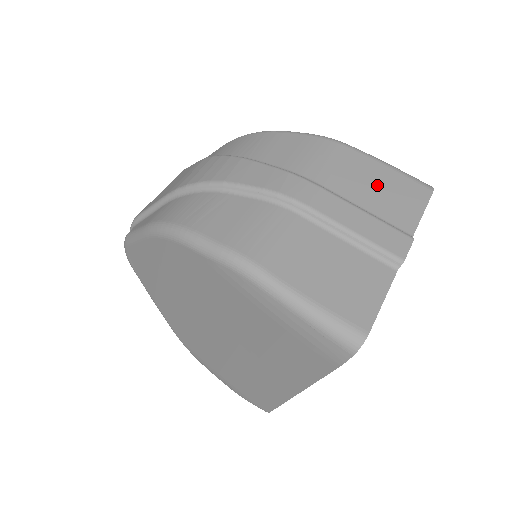
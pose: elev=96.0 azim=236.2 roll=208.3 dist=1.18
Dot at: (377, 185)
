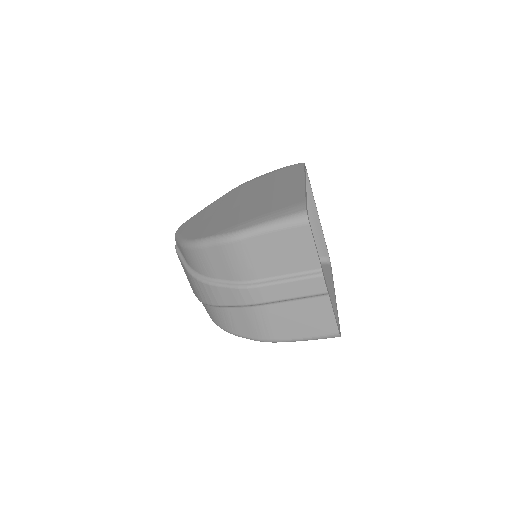
Dot at: (279, 252)
